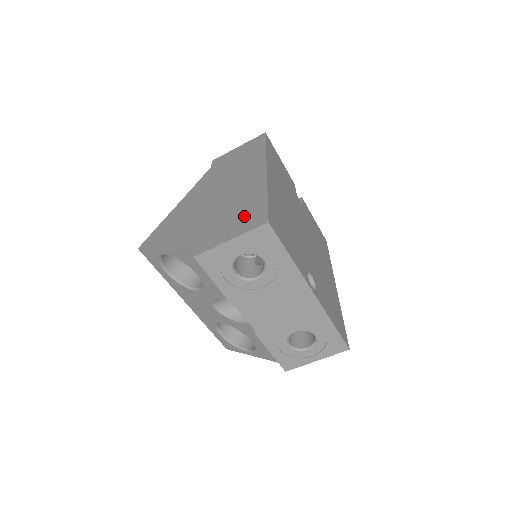
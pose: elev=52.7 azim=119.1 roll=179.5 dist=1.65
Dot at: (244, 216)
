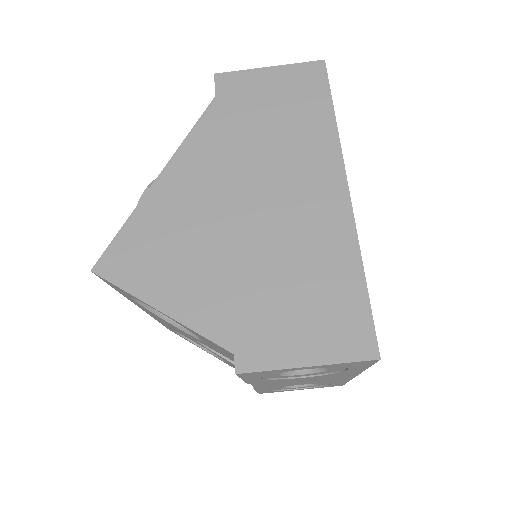
Dot at: (326, 311)
